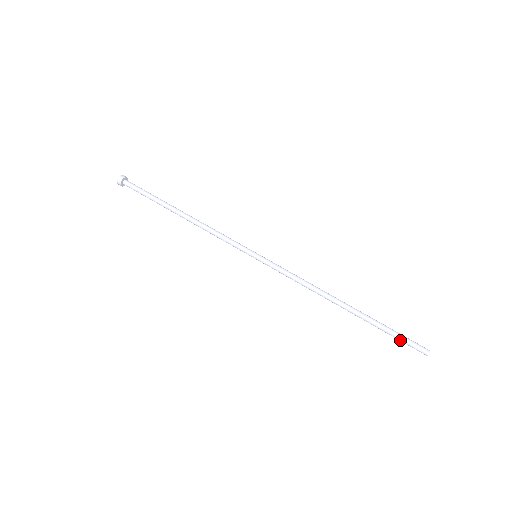
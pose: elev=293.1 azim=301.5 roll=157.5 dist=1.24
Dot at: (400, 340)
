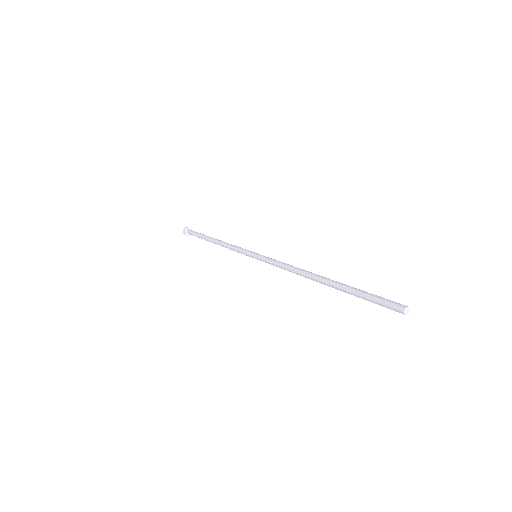
Dot at: (372, 301)
